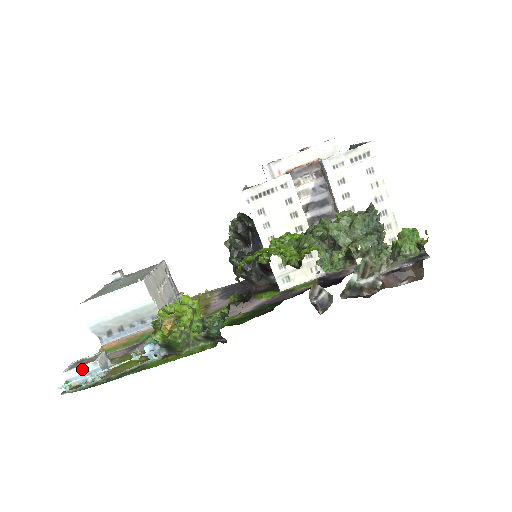
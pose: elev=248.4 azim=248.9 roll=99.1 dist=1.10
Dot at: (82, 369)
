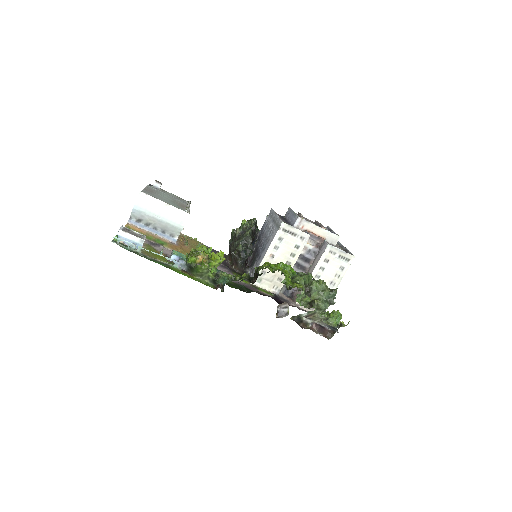
Dot at: (132, 237)
